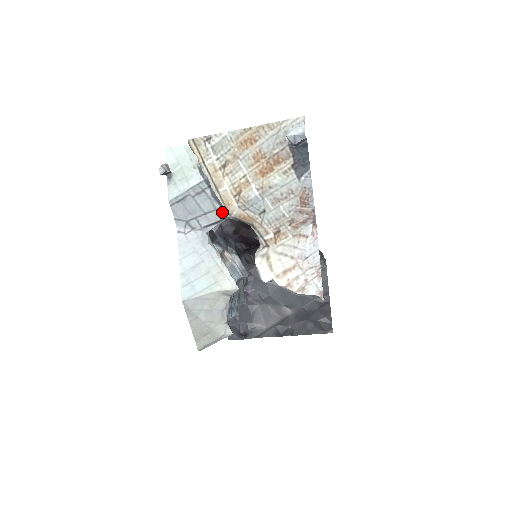
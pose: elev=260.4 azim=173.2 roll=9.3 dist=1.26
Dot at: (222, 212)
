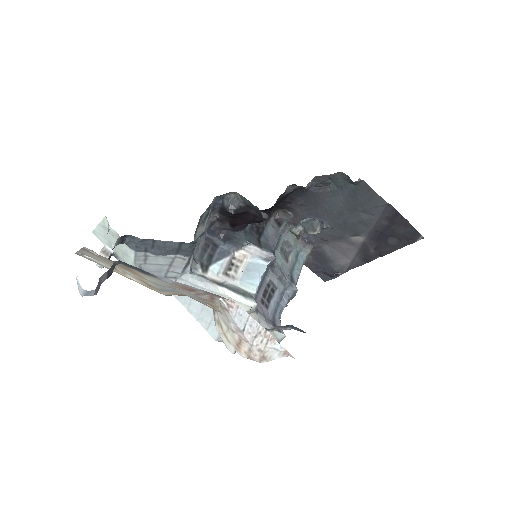
Dot at: (181, 257)
